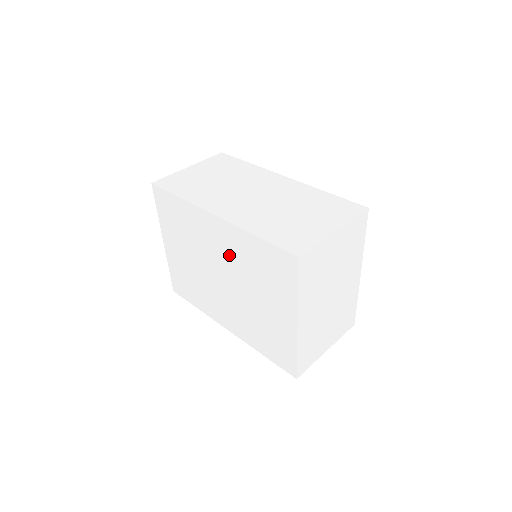
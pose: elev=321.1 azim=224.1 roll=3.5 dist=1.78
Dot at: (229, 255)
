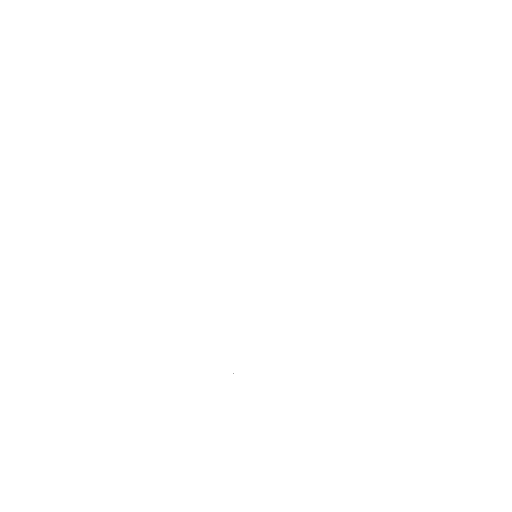
Dot at: occluded
